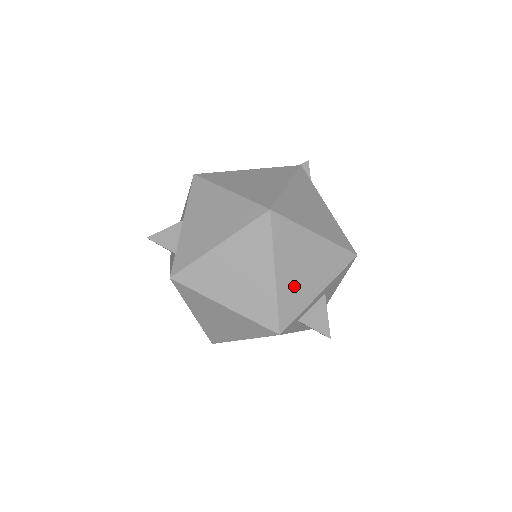
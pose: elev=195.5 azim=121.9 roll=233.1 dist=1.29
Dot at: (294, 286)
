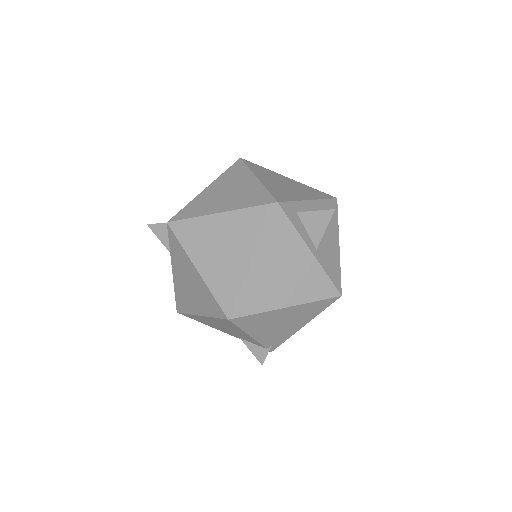
Dot at: (279, 188)
